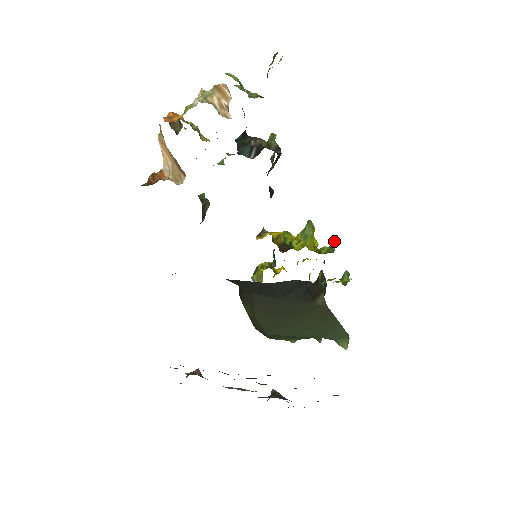
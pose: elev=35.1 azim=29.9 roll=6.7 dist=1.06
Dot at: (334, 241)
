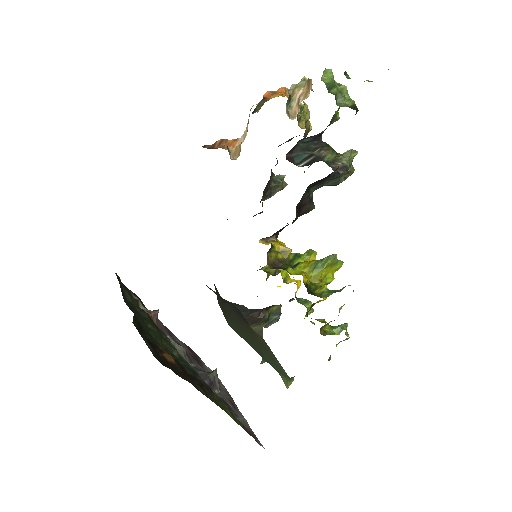
Dot at: occluded
